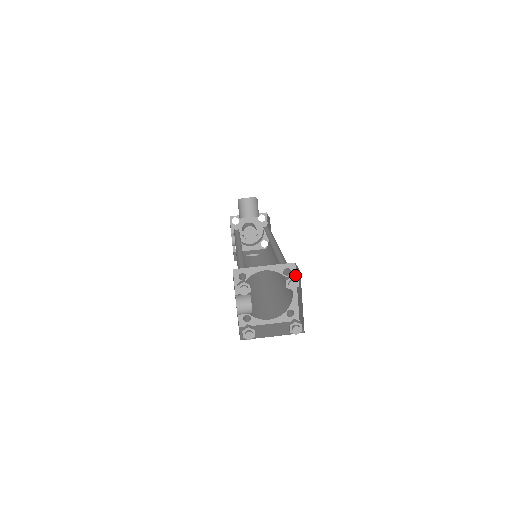
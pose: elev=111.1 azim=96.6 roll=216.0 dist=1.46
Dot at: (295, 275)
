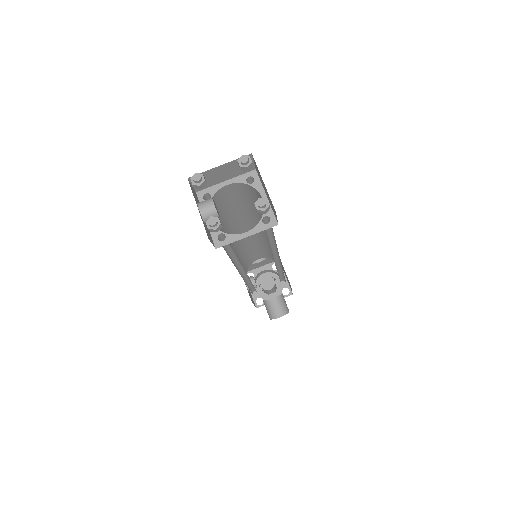
Dot at: (259, 181)
